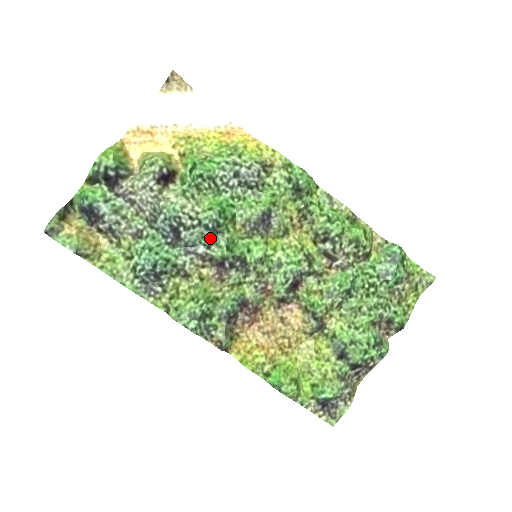
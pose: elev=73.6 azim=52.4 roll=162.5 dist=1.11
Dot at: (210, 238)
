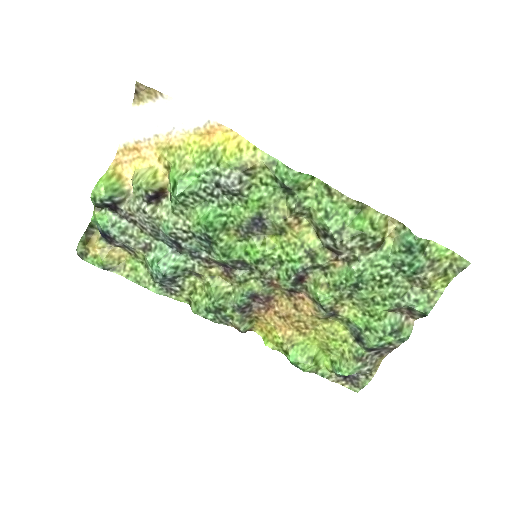
Dot at: (208, 246)
